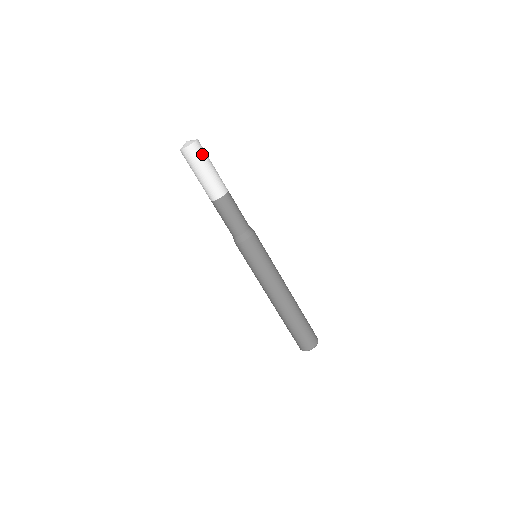
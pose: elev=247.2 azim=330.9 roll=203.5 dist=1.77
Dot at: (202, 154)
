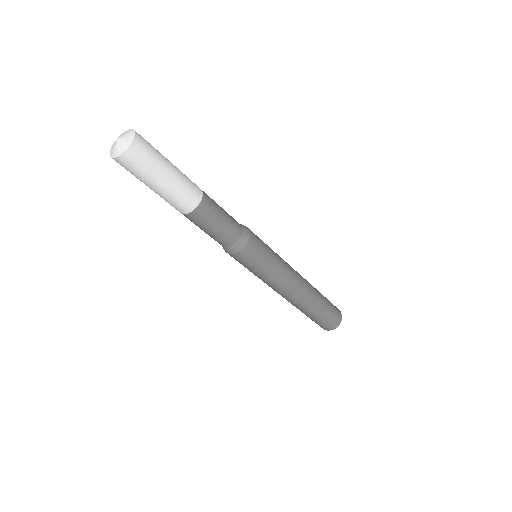
Dot at: (141, 167)
